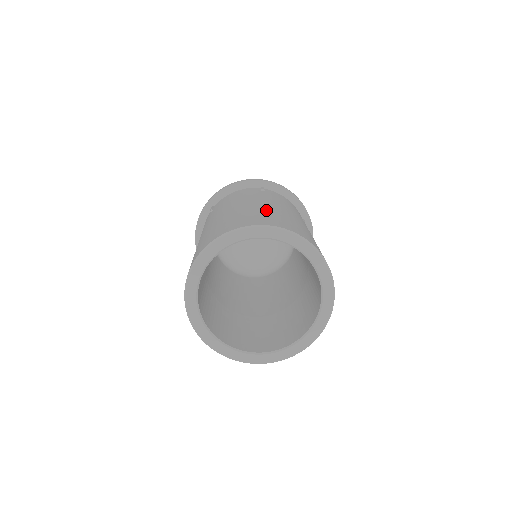
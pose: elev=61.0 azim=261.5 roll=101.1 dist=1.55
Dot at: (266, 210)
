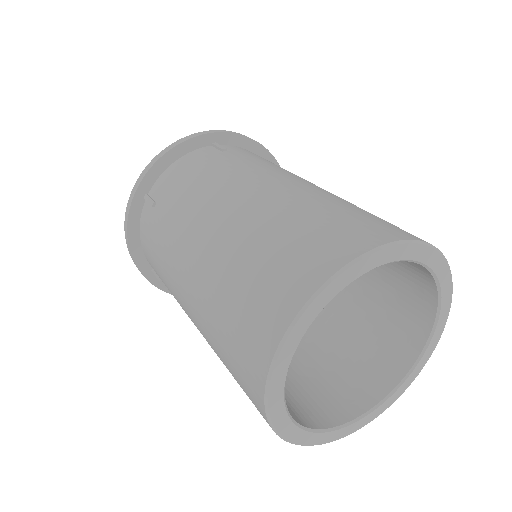
Dot at: occluded
